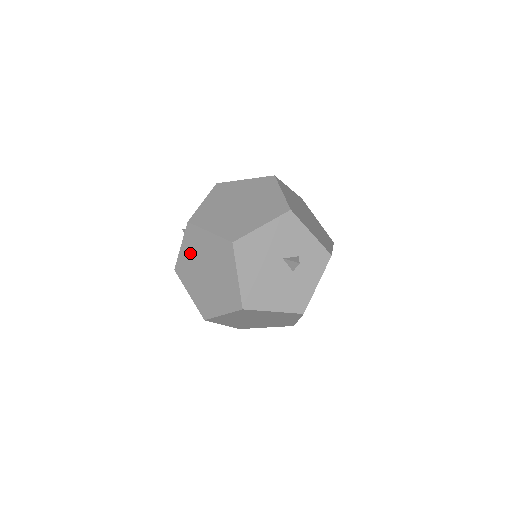
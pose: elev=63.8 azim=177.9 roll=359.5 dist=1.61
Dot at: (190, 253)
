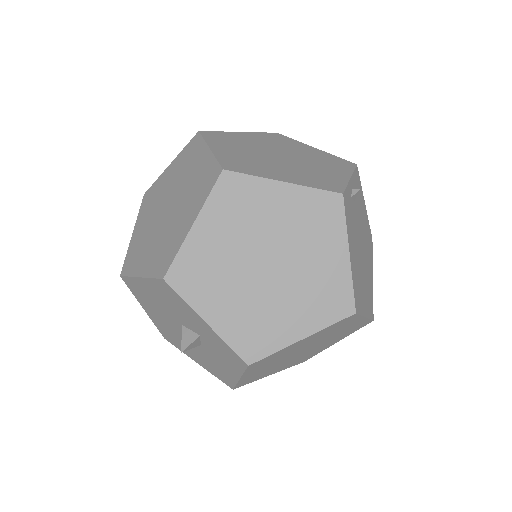
Dot at: occluded
